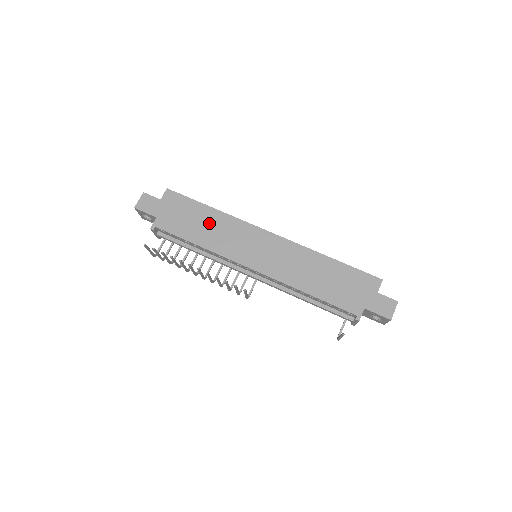
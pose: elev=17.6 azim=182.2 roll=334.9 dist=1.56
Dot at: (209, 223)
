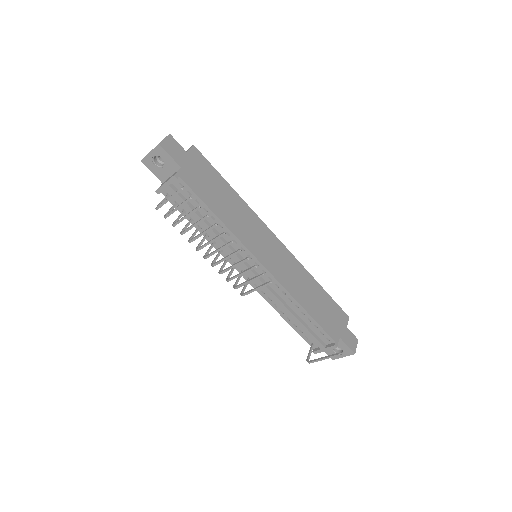
Dot at: (230, 202)
